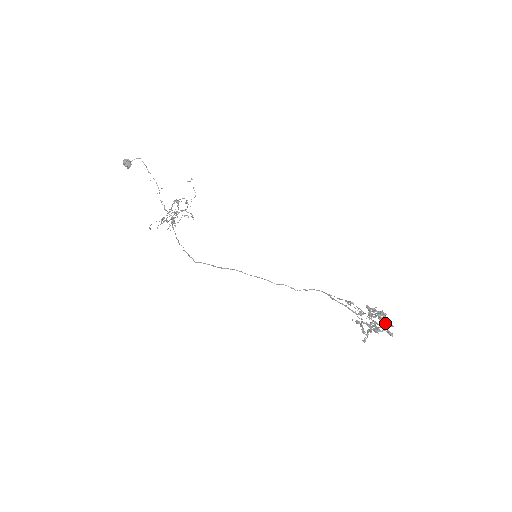
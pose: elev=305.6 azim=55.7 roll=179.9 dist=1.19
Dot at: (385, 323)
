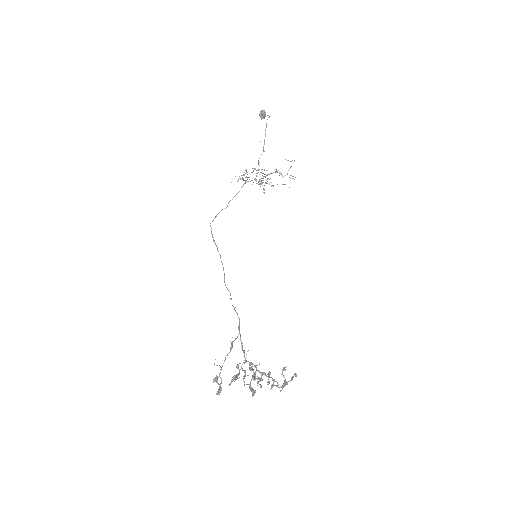
Dot at: (250, 387)
